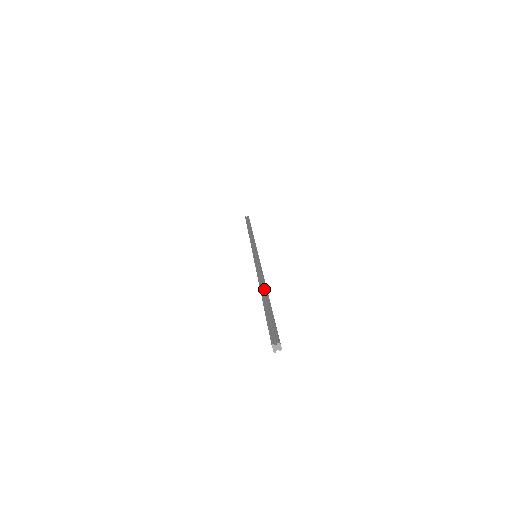
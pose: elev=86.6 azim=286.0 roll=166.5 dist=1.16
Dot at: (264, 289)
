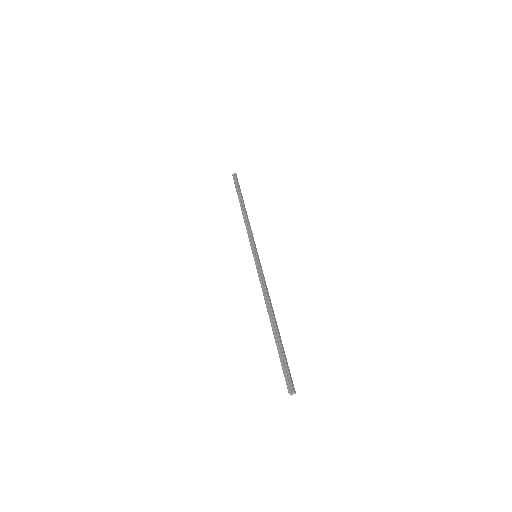
Dot at: (272, 317)
